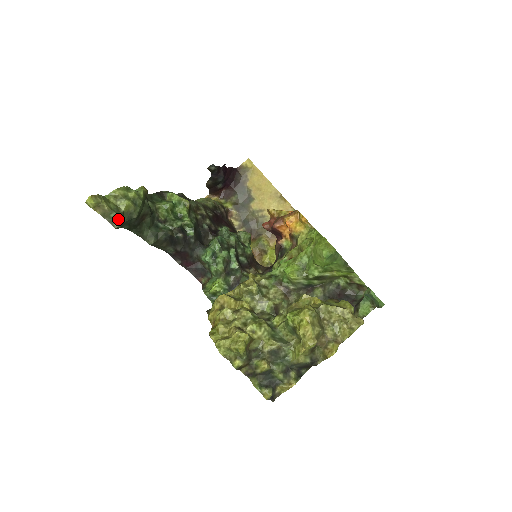
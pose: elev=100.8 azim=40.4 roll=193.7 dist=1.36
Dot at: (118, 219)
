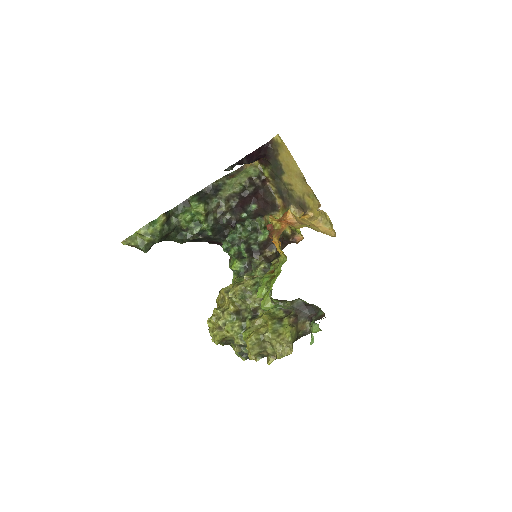
Dot at: (144, 250)
